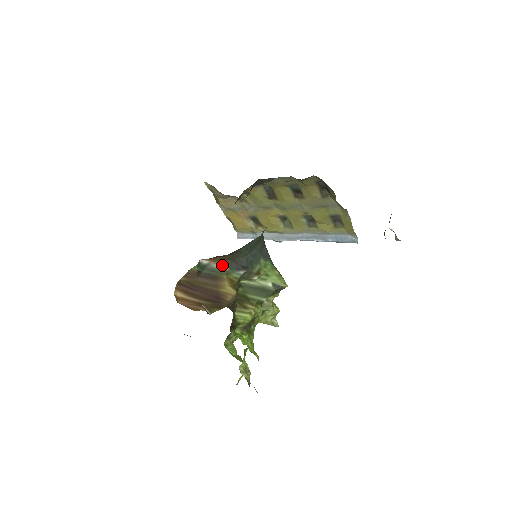
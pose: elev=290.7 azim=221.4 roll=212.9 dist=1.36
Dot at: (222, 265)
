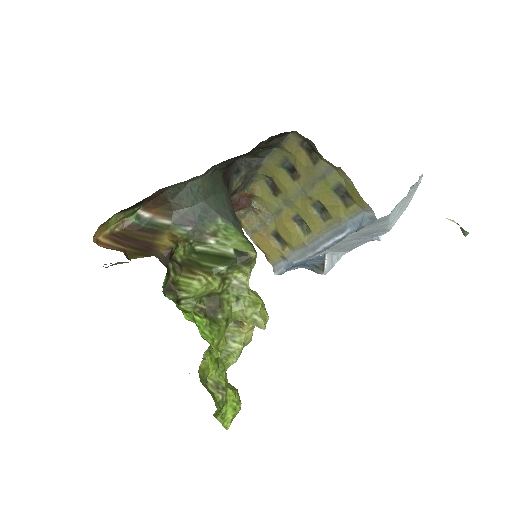
Dot at: (165, 219)
